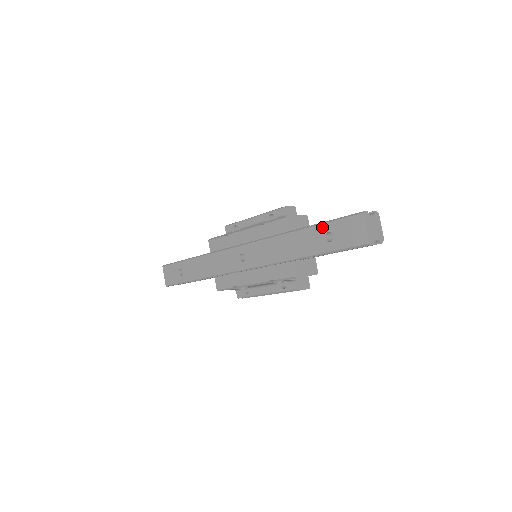
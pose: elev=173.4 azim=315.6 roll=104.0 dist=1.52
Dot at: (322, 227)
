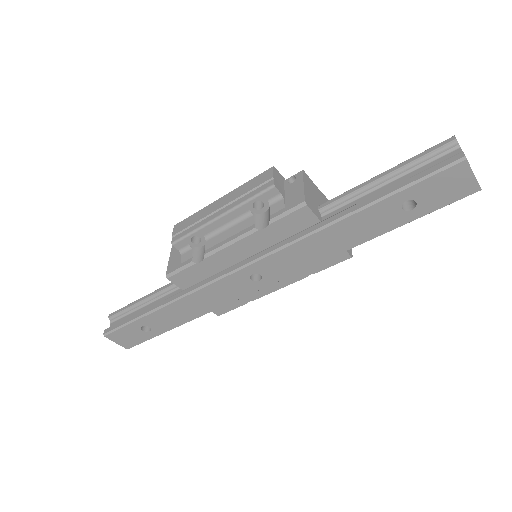
Dot at: (393, 199)
